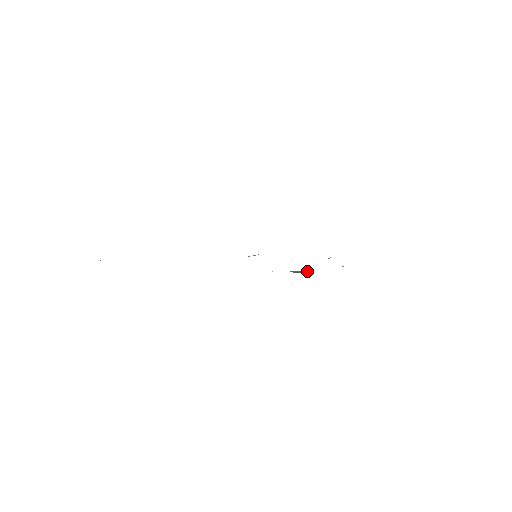
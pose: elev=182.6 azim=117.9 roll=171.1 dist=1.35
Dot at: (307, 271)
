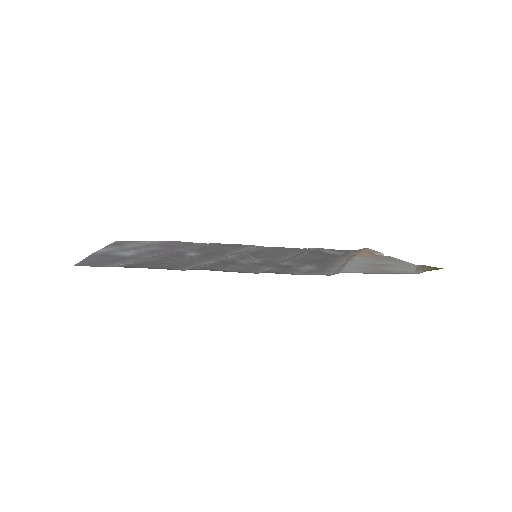
Dot at: (340, 254)
